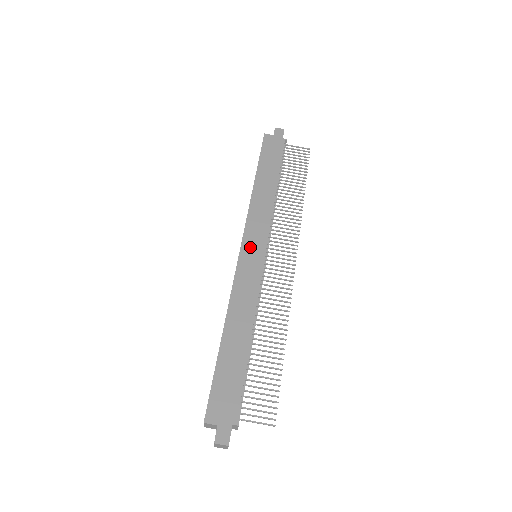
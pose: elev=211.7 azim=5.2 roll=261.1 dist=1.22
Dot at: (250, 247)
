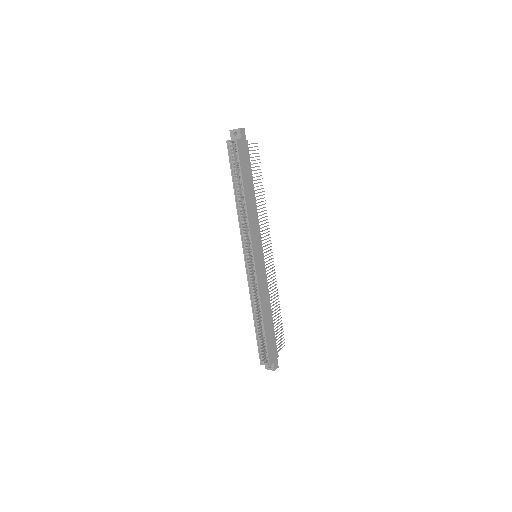
Dot at: (257, 255)
